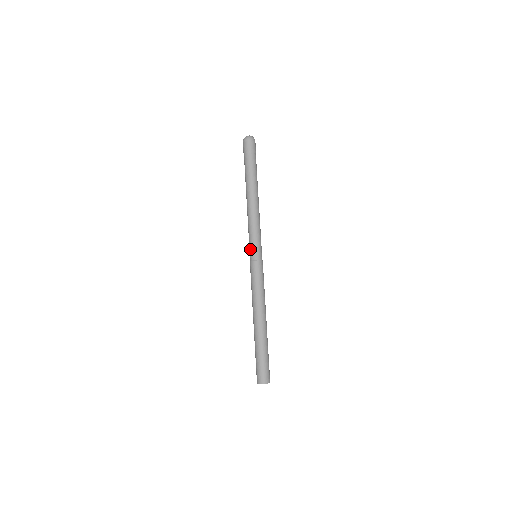
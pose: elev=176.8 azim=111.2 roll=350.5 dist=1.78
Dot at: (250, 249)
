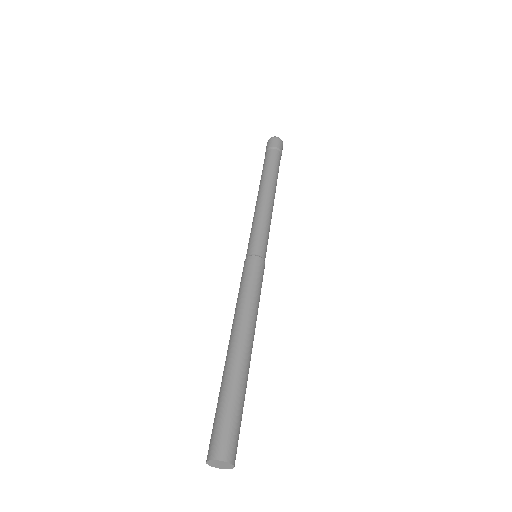
Dot at: (254, 241)
